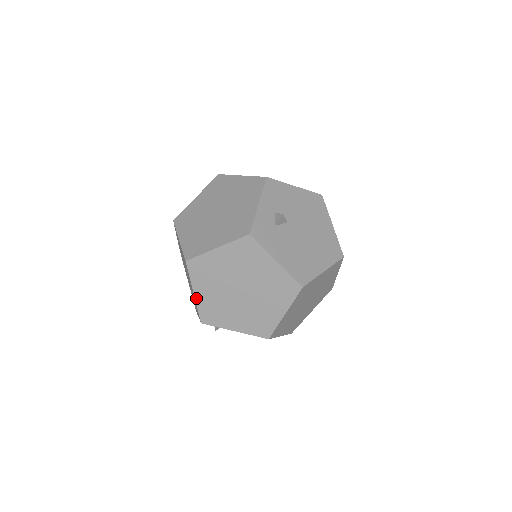
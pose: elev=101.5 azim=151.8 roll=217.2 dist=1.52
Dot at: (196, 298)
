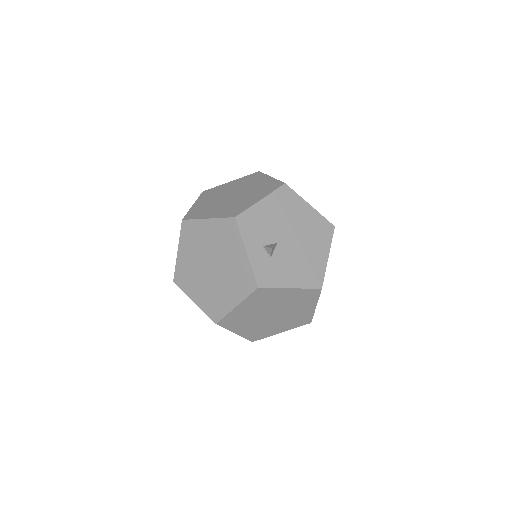
Dot at: (239, 334)
